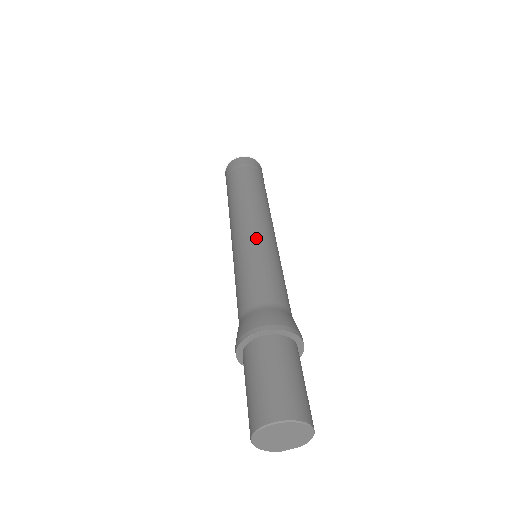
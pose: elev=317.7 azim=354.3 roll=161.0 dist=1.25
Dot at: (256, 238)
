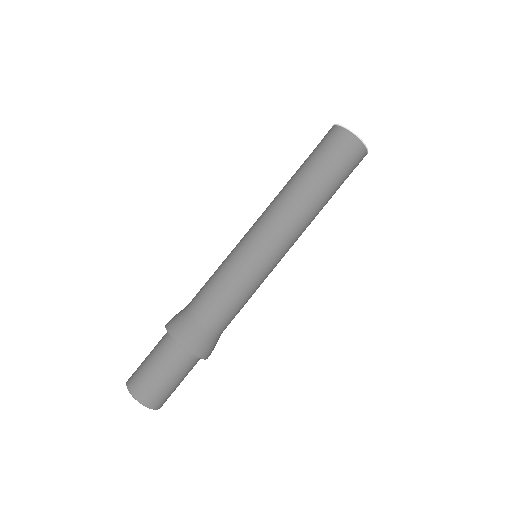
Dot at: (244, 246)
